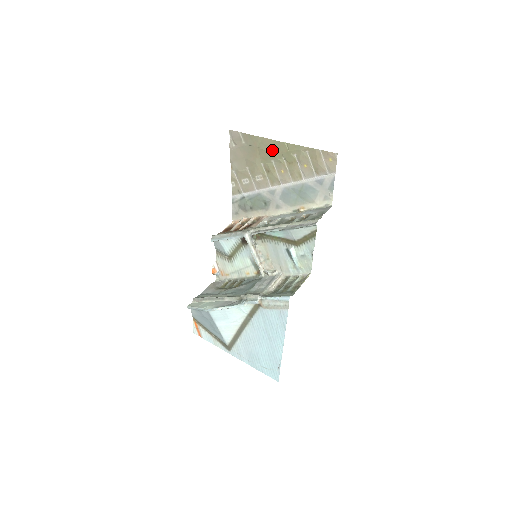
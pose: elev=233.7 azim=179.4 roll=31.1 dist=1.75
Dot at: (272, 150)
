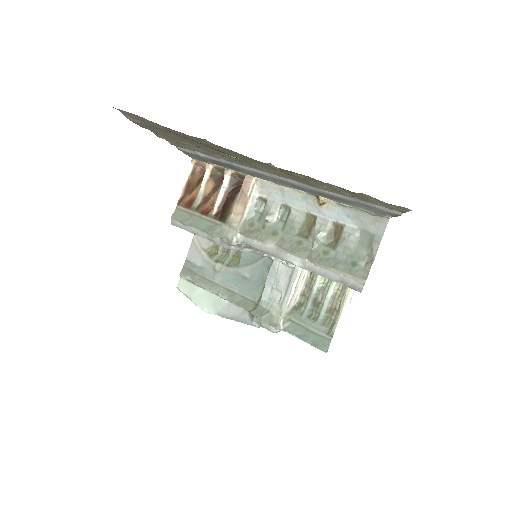
Dot at: (237, 157)
